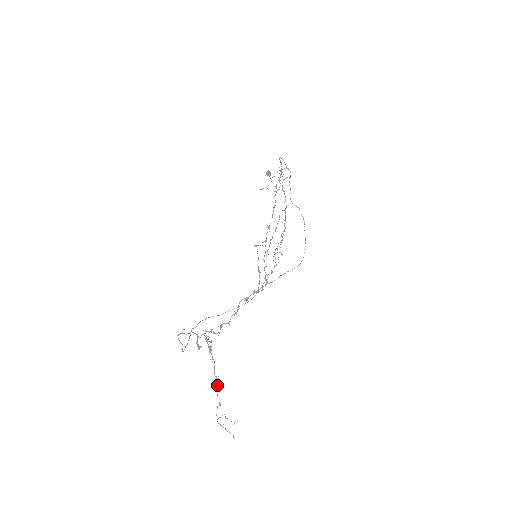
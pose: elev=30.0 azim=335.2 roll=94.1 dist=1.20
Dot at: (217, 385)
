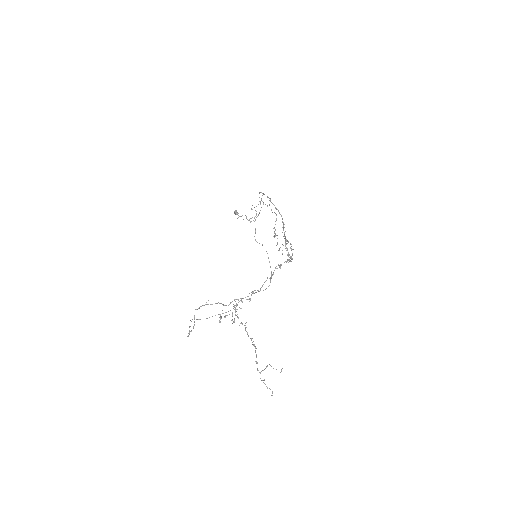
Dot at: occluded
